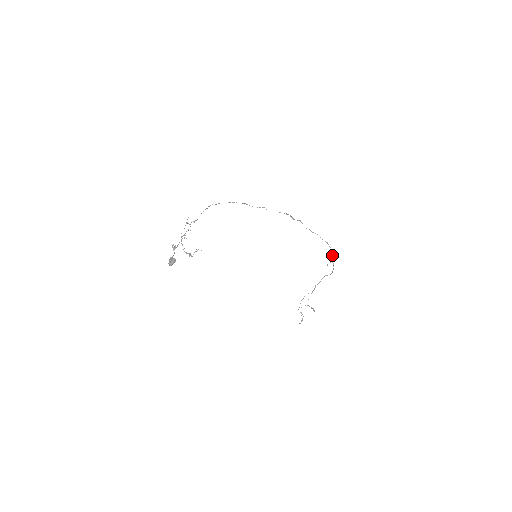
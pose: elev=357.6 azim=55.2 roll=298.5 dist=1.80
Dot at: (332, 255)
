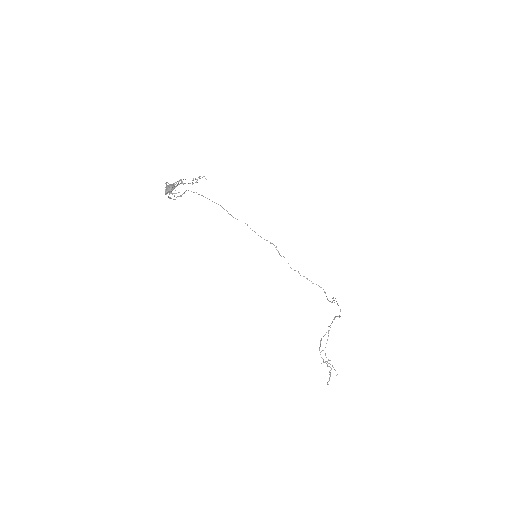
Dot at: occluded
